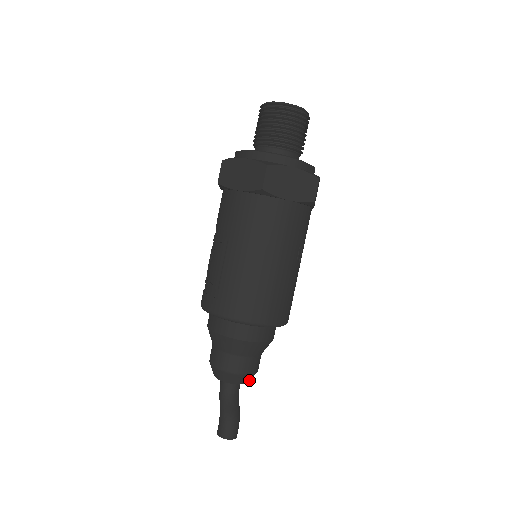
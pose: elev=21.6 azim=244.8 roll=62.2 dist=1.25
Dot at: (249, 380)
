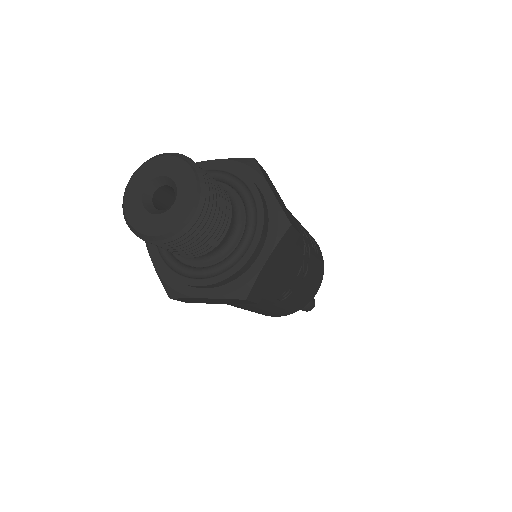
Dot at: occluded
